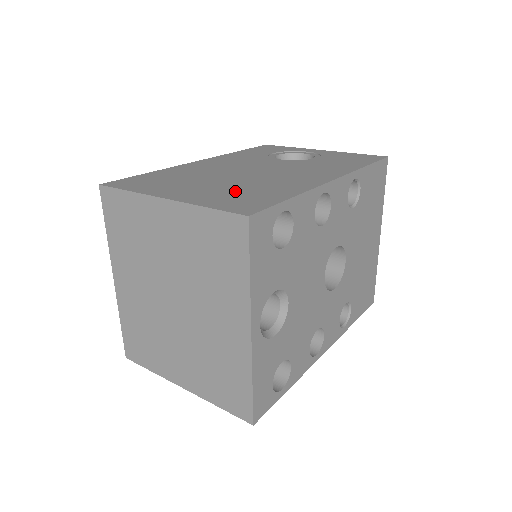
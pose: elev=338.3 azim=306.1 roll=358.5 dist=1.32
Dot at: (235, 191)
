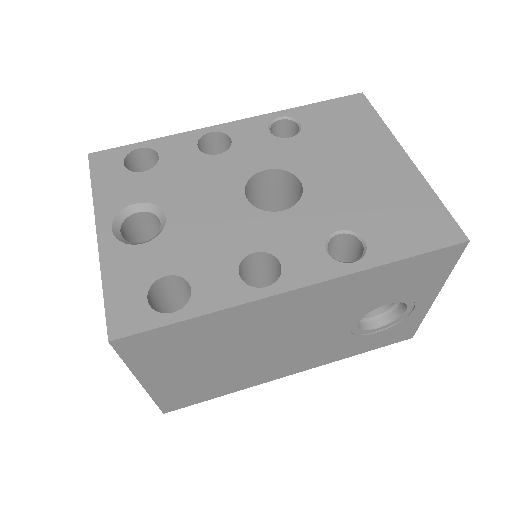
Dot at: occluded
